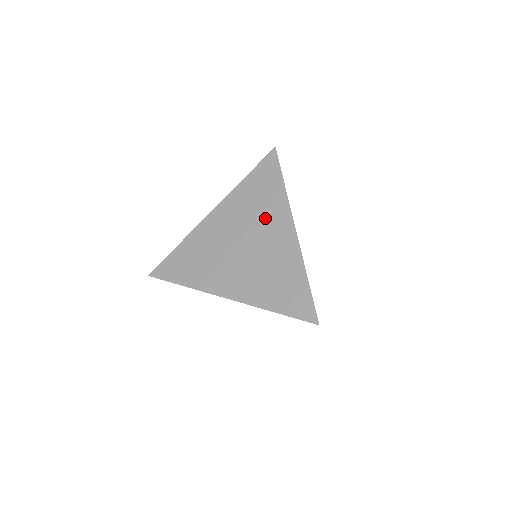
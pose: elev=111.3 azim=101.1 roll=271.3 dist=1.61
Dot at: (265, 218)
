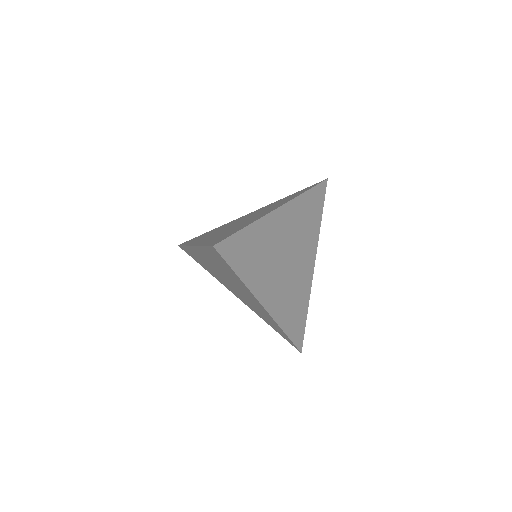
Dot at: (271, 207)
